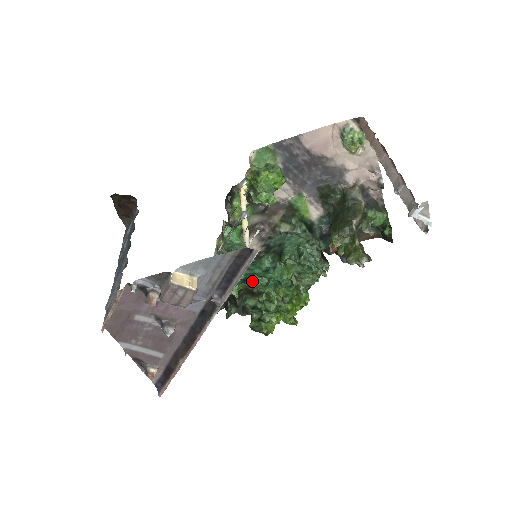
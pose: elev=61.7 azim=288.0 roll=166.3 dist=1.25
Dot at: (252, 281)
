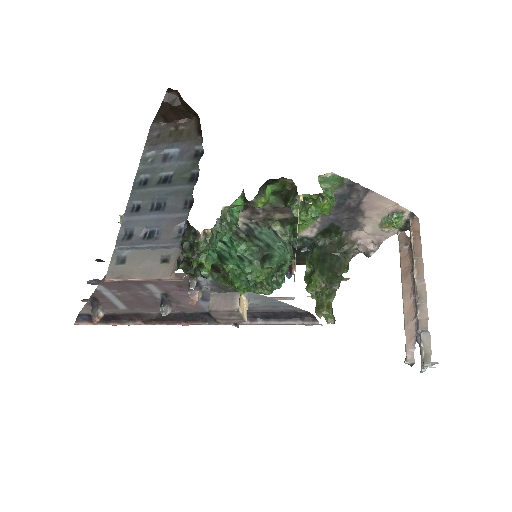
Dot at: (229, 266)
